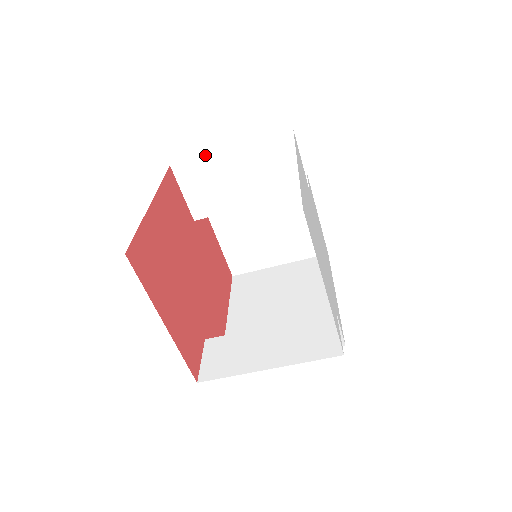
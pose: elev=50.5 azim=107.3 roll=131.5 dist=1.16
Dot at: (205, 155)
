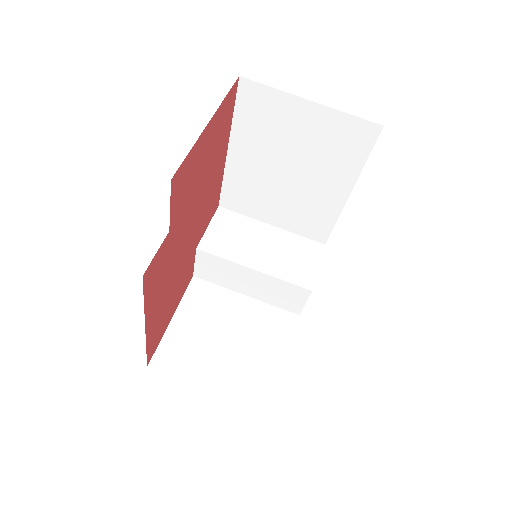
Dot at: (250, 217)
